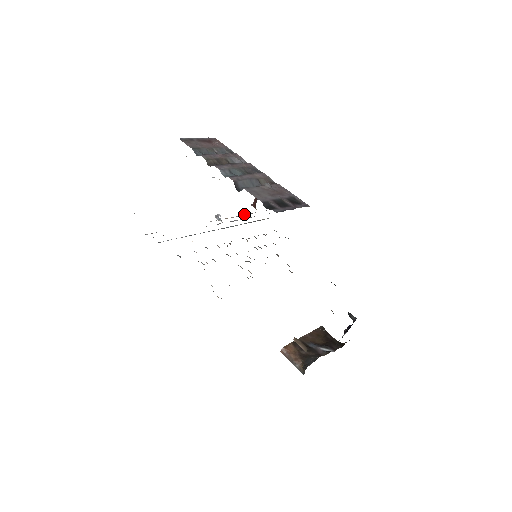
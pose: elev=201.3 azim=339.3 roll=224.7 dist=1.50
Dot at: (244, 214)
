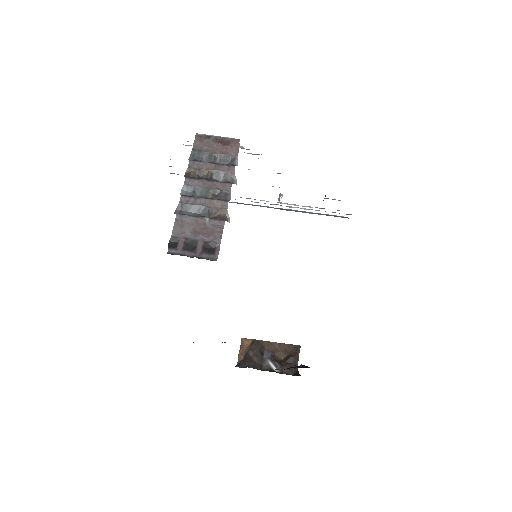
Dot at: occluded
